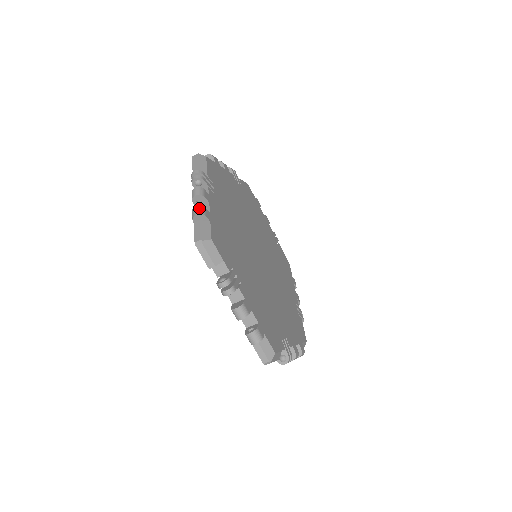
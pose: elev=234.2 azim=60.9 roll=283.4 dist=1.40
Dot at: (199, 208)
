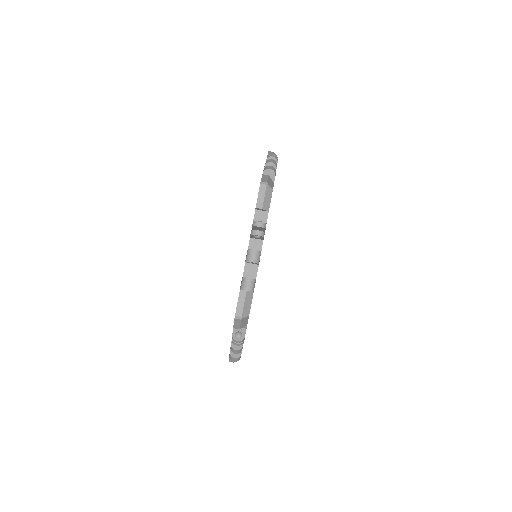
Dot at: (274, 168)
